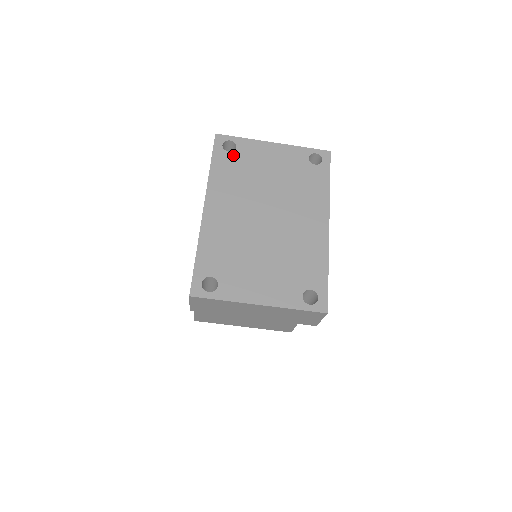
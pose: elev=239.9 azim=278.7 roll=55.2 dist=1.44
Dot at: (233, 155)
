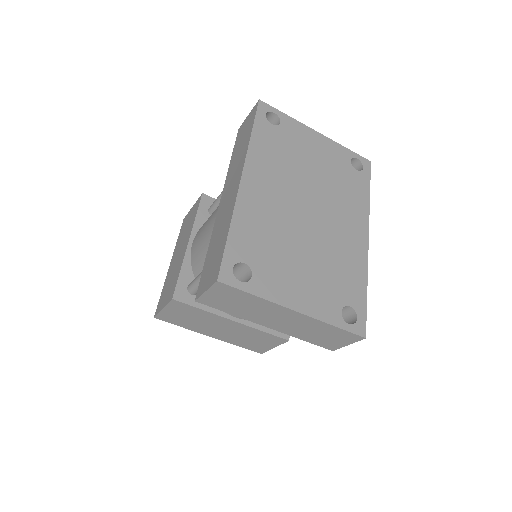
Dot at: (277, 130)
